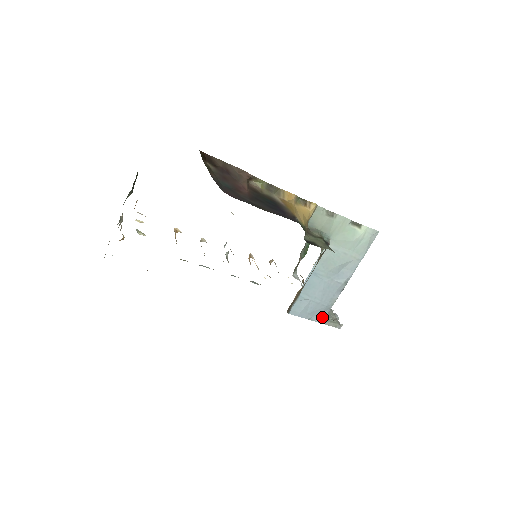
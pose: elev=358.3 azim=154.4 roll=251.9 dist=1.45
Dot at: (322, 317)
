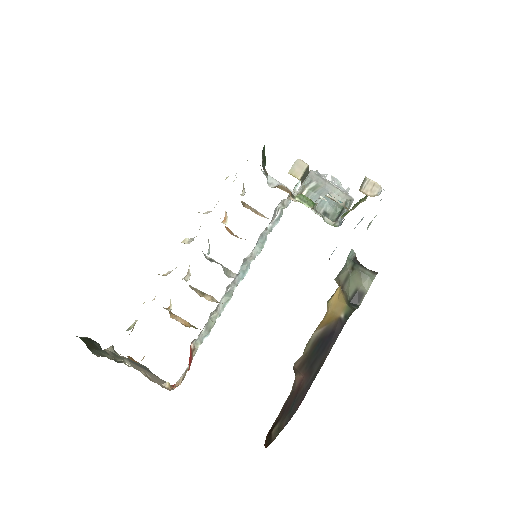
Dot at: occluded
